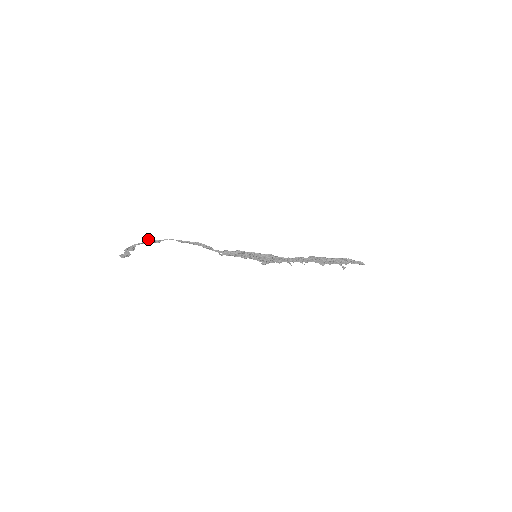
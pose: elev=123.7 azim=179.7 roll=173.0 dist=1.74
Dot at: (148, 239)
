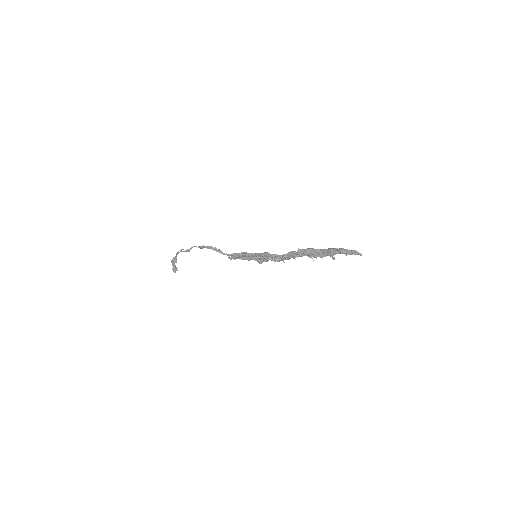
Dot at: (182, 249)
